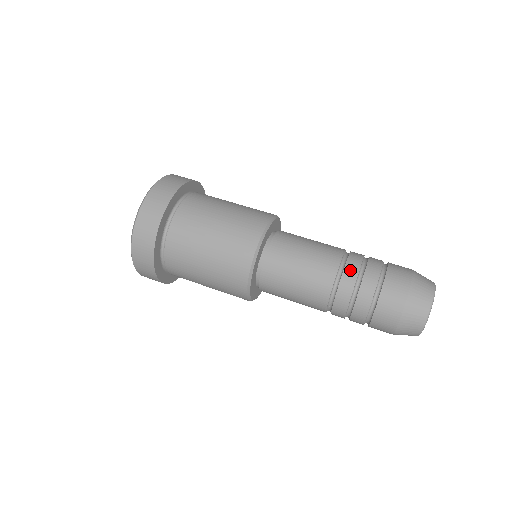
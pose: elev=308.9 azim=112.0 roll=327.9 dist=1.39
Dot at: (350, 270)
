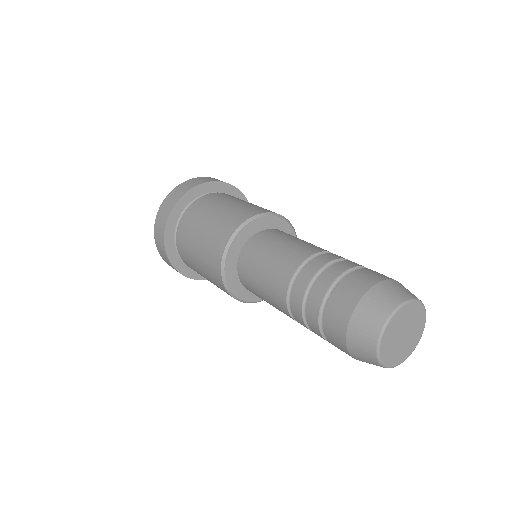
Dot at: (312, 265)
